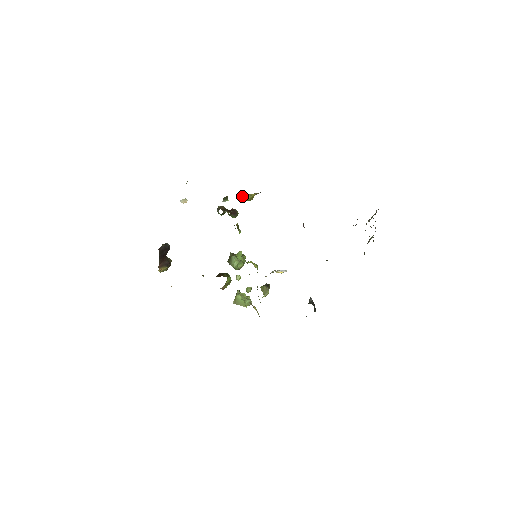
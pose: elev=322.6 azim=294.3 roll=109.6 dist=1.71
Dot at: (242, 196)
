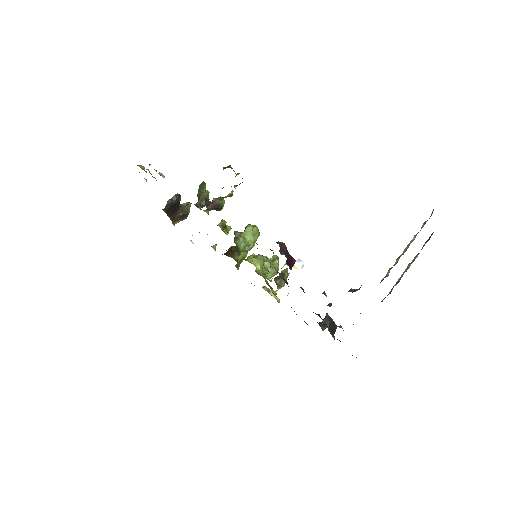
Dot at: (214, 198)
